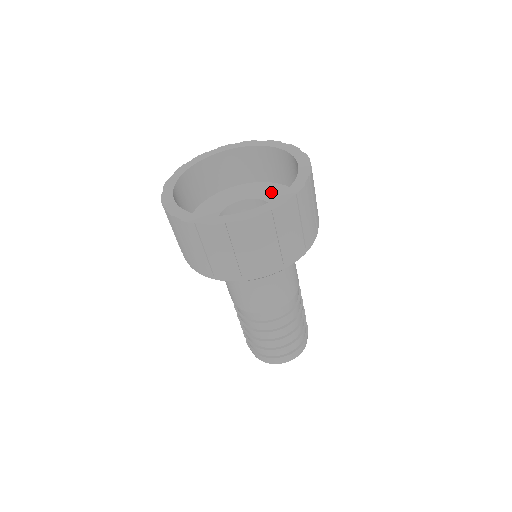
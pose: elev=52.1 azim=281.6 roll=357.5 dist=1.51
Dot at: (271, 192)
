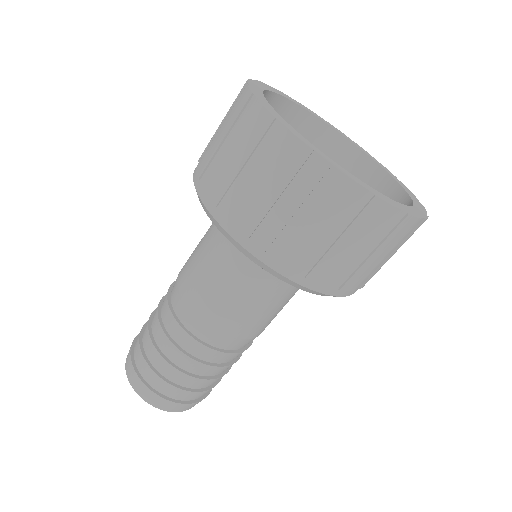
Dot at: occluded
